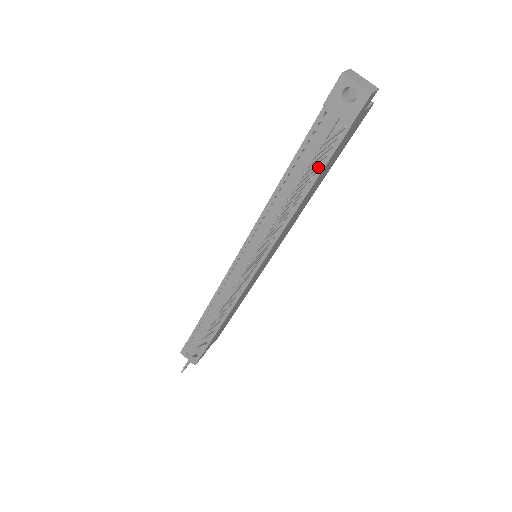
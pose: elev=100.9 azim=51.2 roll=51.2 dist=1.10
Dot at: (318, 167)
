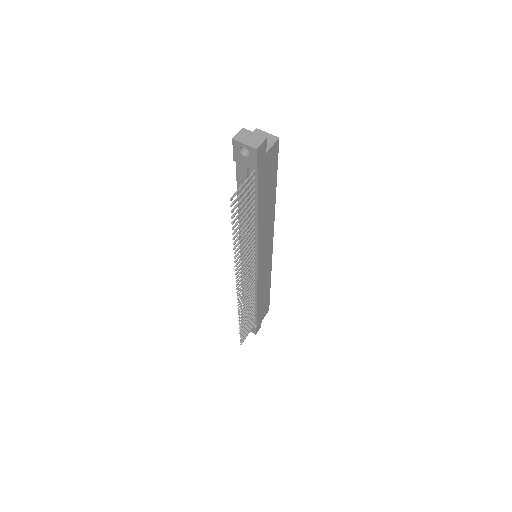
Dot at: occluded
